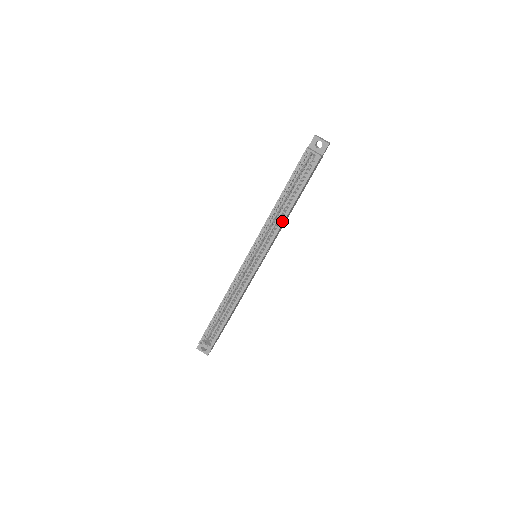
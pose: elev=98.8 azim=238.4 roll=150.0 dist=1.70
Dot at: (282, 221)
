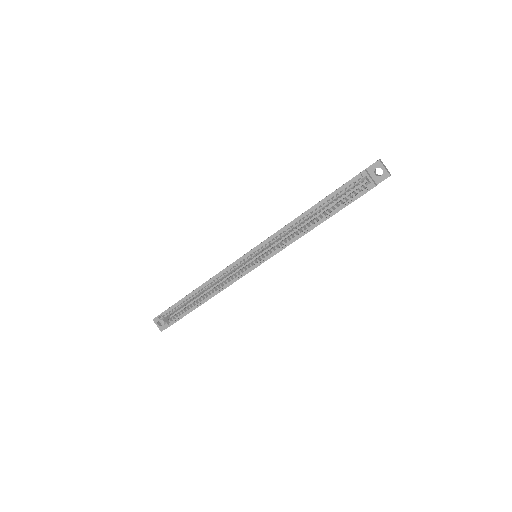
Dot at: (301, 235)
